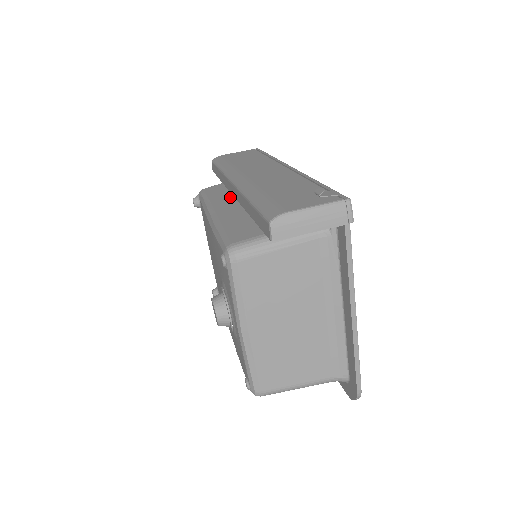
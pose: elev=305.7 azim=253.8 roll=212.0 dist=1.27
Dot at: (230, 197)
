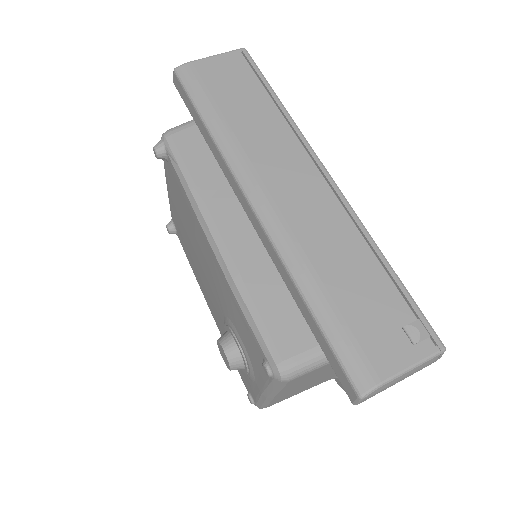
Dot at: (230, 191)
